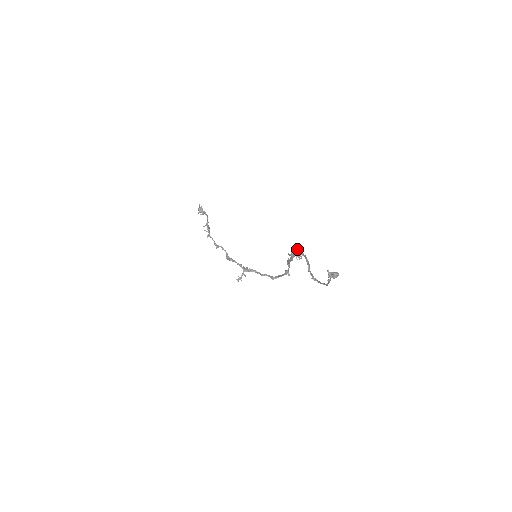
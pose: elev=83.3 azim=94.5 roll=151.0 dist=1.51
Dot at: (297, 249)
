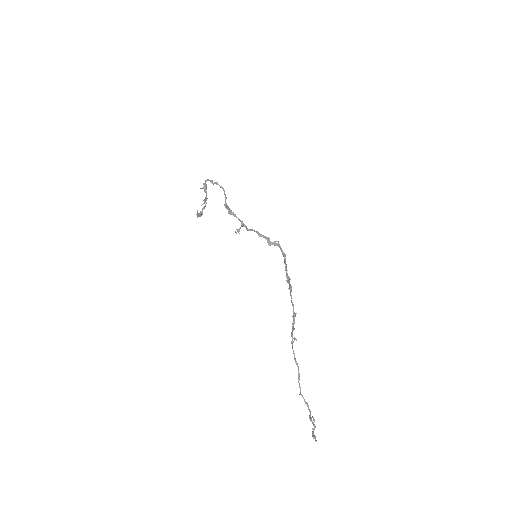
Dot at: (293, 352)
